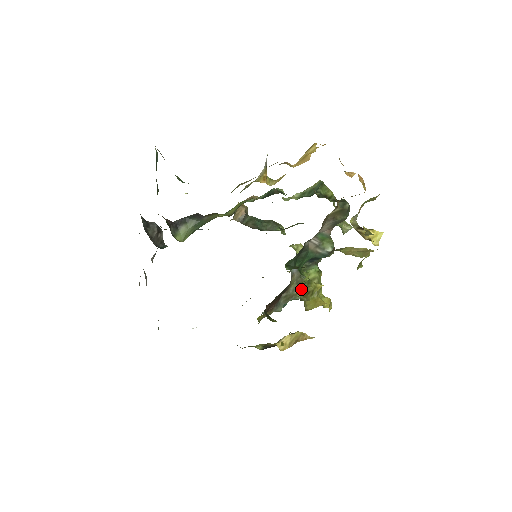
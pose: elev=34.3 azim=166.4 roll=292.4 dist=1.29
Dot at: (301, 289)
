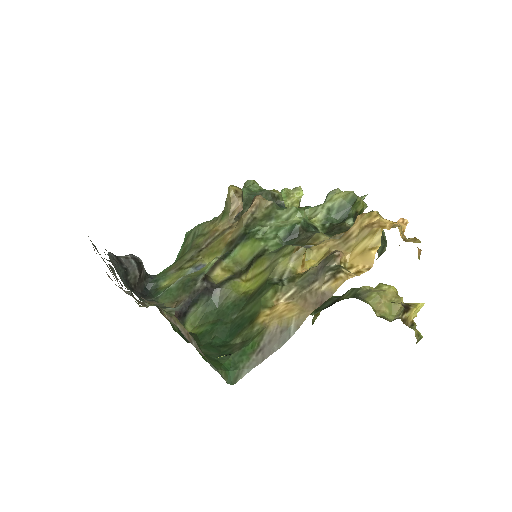
Dot at: occluded
